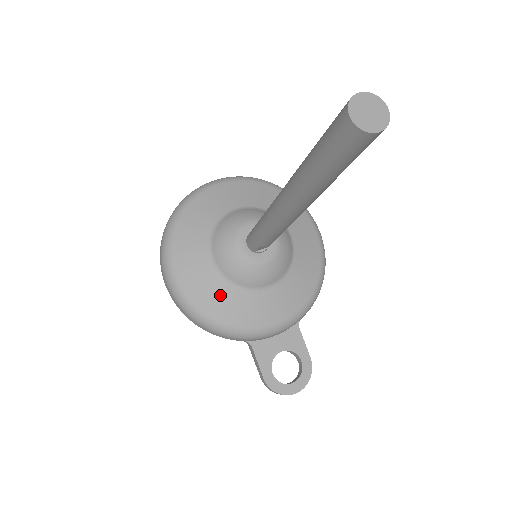
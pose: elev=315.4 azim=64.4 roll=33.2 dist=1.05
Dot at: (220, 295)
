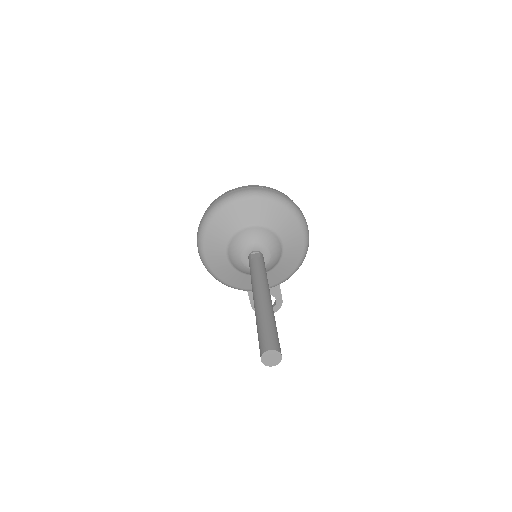
Dot at: (230, 273)
